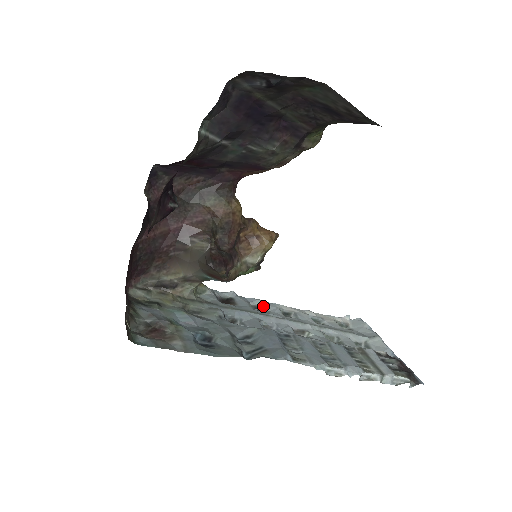
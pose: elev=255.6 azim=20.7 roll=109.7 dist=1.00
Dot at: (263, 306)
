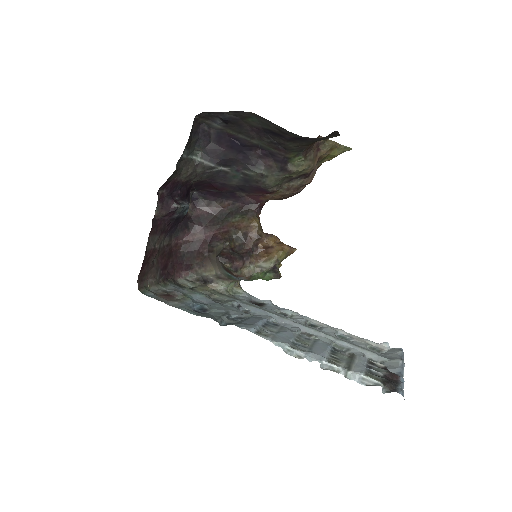
Dot at: (291, 315)
